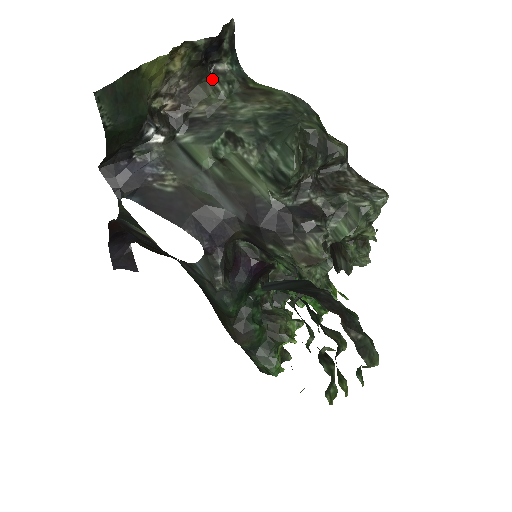
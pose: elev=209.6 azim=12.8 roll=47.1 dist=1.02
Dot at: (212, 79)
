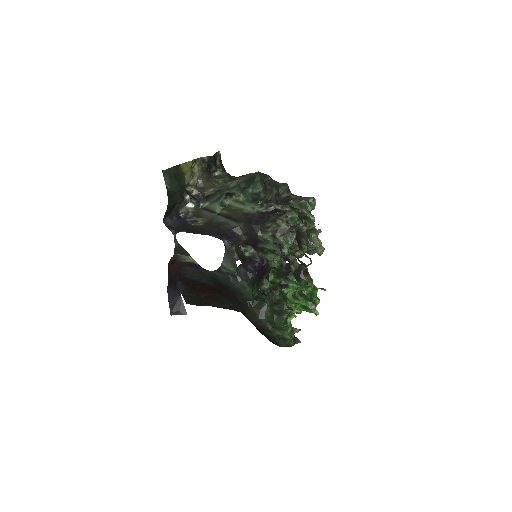
Dot at: (214, 179)
